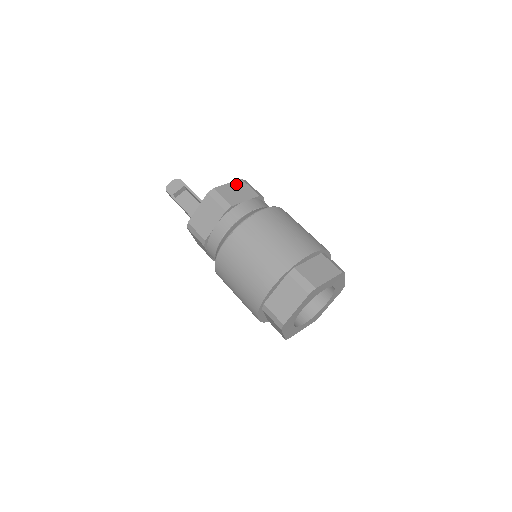
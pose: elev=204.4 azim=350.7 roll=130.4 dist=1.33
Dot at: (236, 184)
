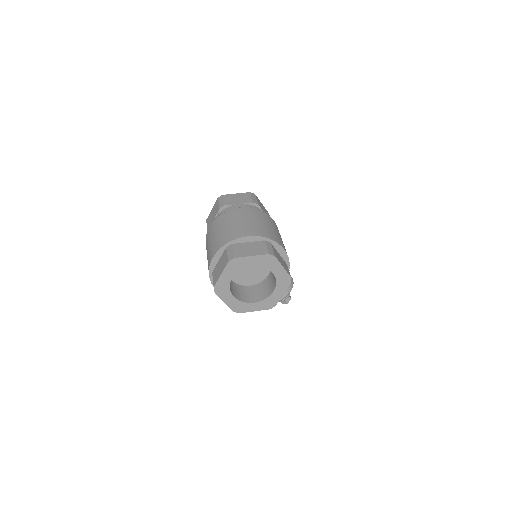
Dot at: (242, 194)
